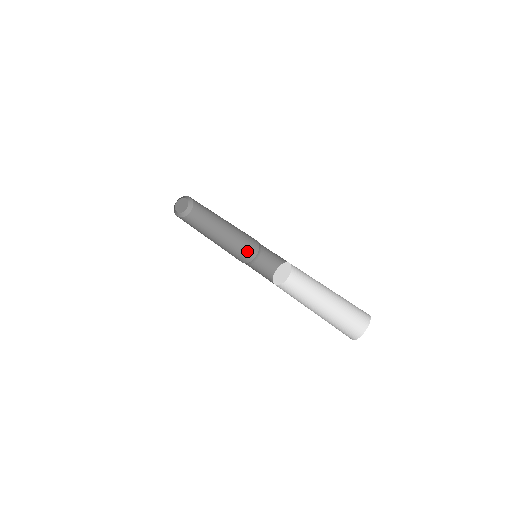
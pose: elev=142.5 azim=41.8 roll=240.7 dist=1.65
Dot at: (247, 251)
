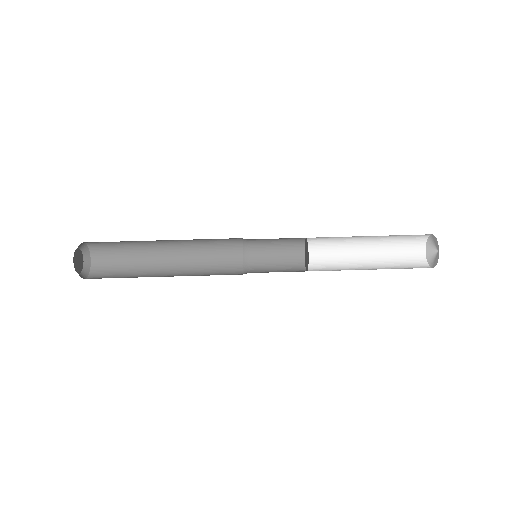
Dot at: (226, 255)
